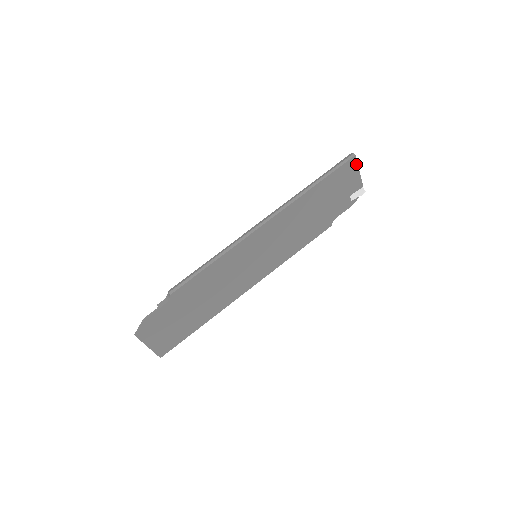
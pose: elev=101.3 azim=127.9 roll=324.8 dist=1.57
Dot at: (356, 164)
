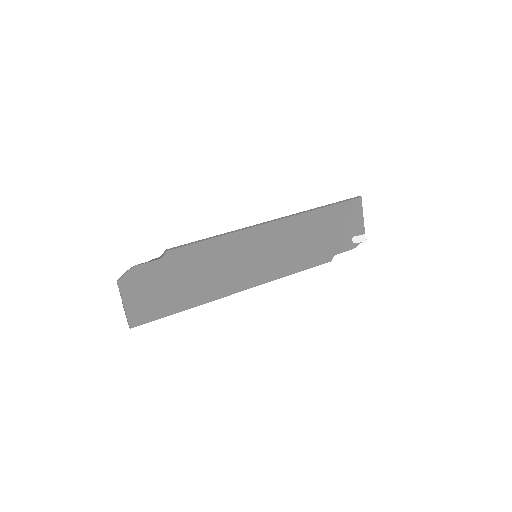
Dot at: (361, 206)
